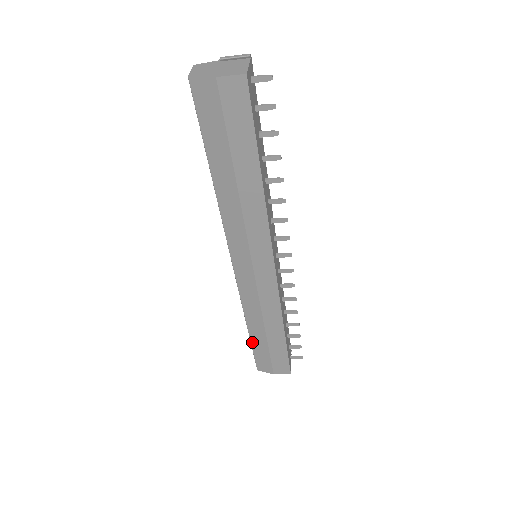
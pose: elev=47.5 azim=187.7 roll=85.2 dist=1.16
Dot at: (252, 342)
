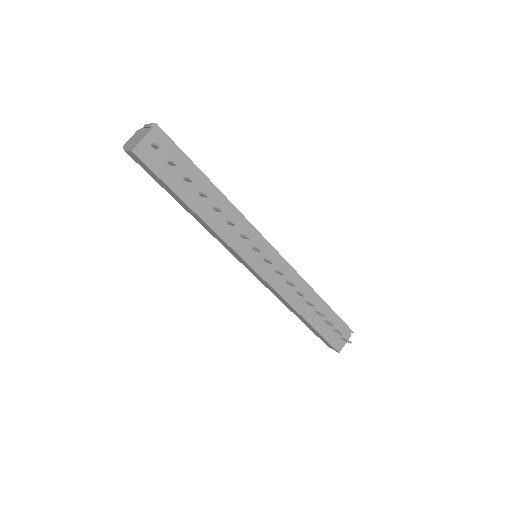
Dot at: occluded
